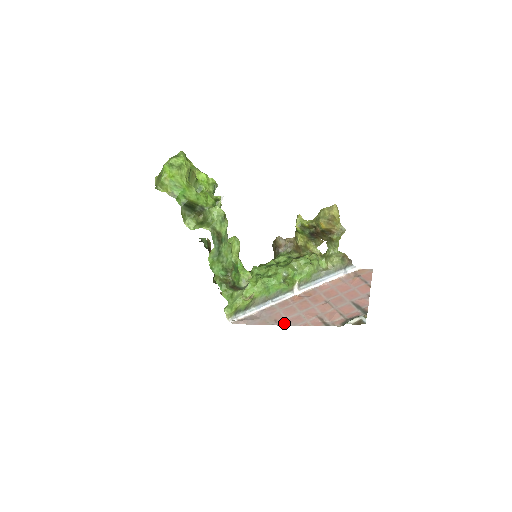
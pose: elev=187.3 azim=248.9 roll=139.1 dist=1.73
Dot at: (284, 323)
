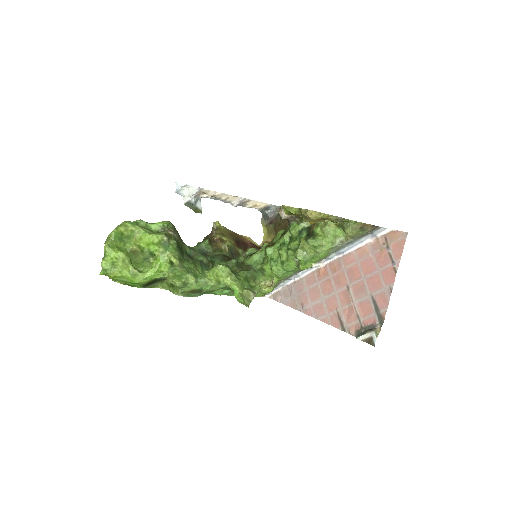
Dot at: (308, 312)
